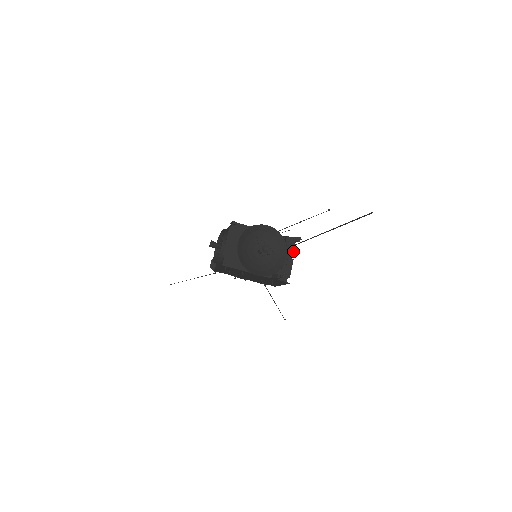
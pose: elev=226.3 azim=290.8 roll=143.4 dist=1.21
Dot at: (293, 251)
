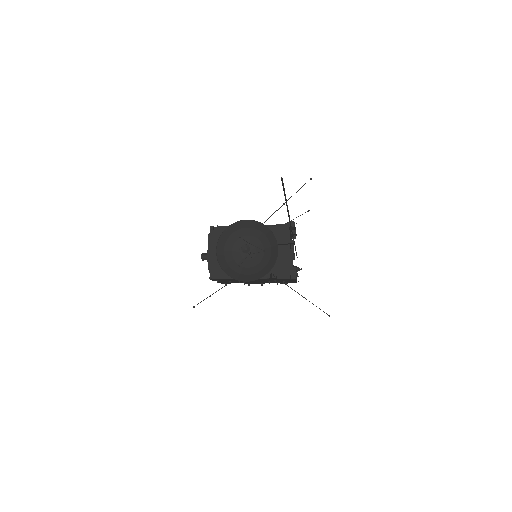
Dot at: (288, 240)
